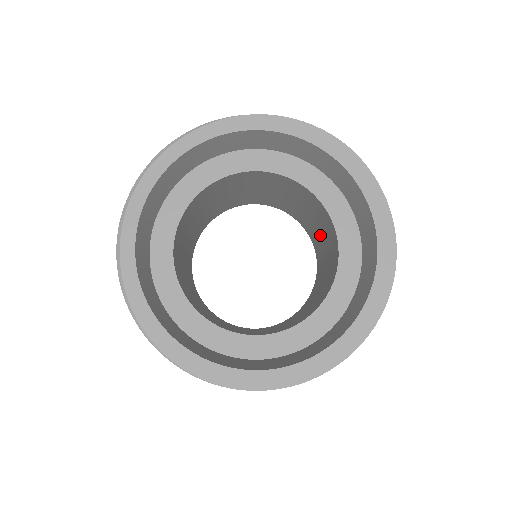
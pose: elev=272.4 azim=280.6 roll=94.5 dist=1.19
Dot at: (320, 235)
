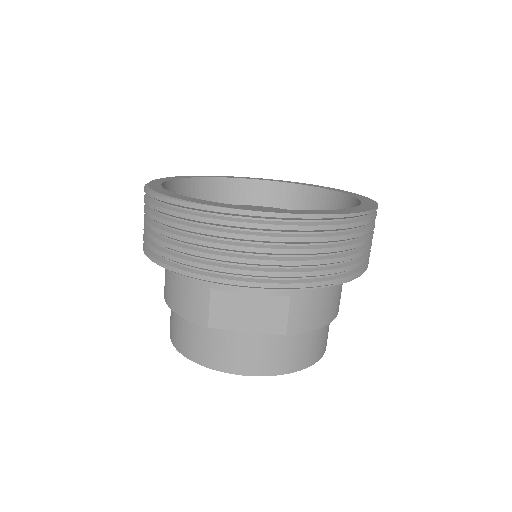
Dot at: occluded
